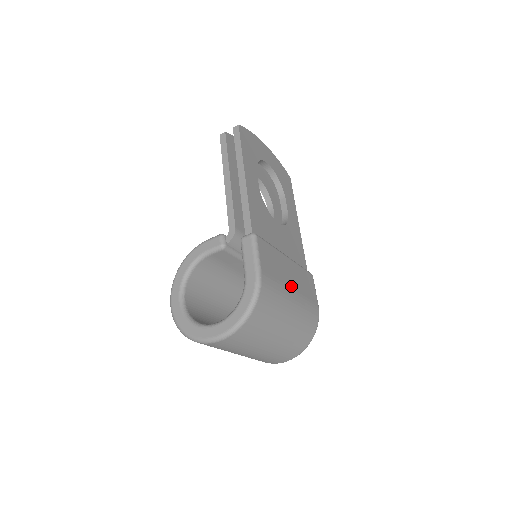
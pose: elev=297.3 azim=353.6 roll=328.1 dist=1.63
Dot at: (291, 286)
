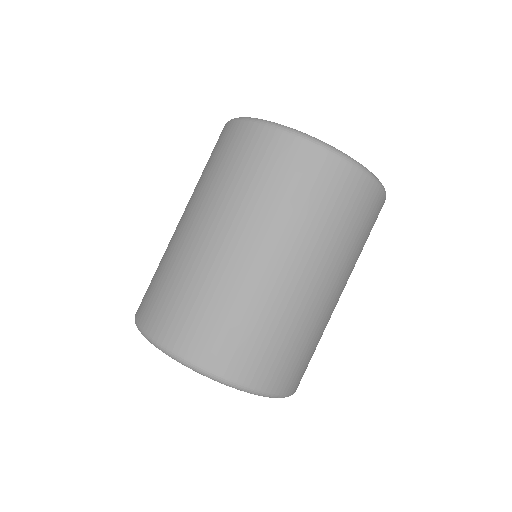
Dot at: occluded
